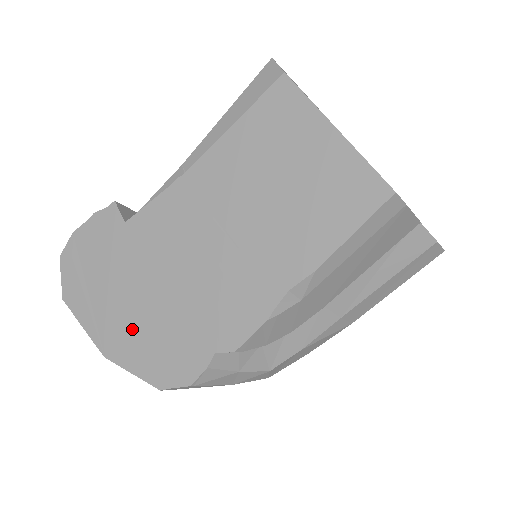
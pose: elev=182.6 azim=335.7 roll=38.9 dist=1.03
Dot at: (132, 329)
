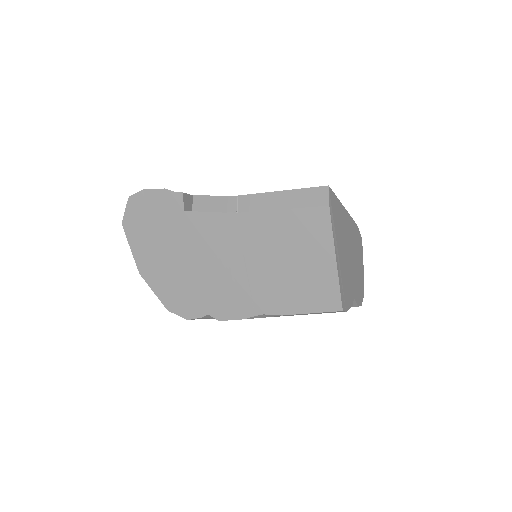
Dot at: (164, 272)
